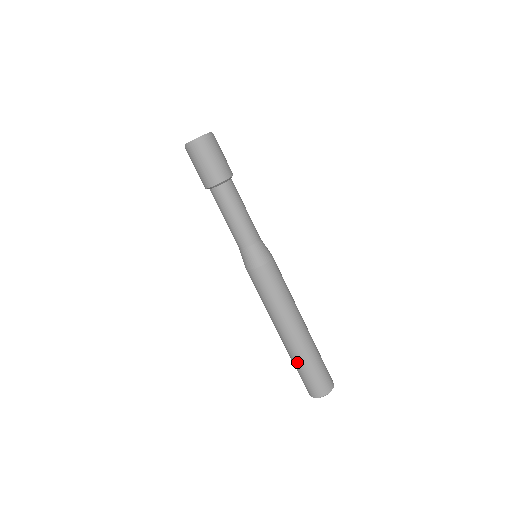
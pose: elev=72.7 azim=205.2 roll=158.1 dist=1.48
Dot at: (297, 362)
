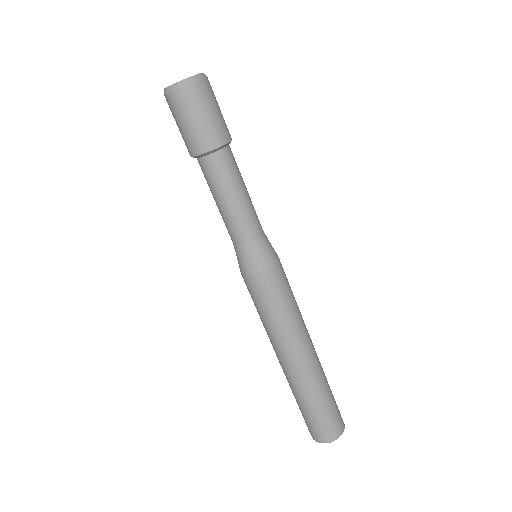
Dot at: (298, 397)
